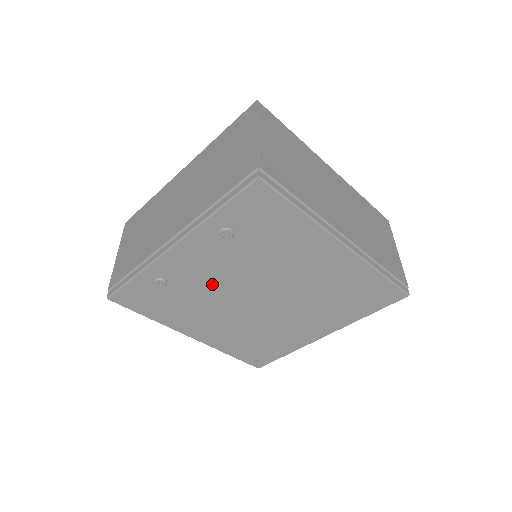
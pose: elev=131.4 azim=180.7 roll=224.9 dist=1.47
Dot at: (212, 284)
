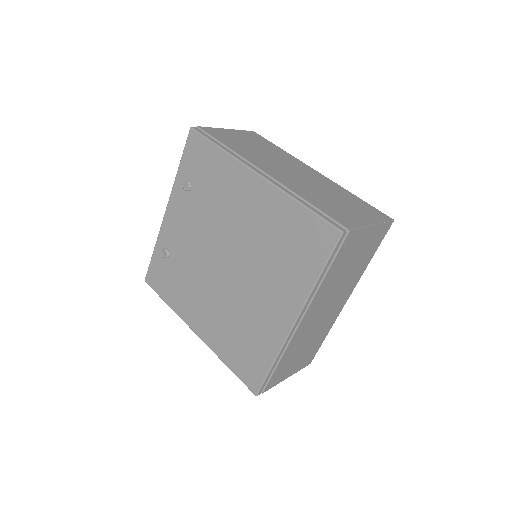
Dot at: (192, 249)
